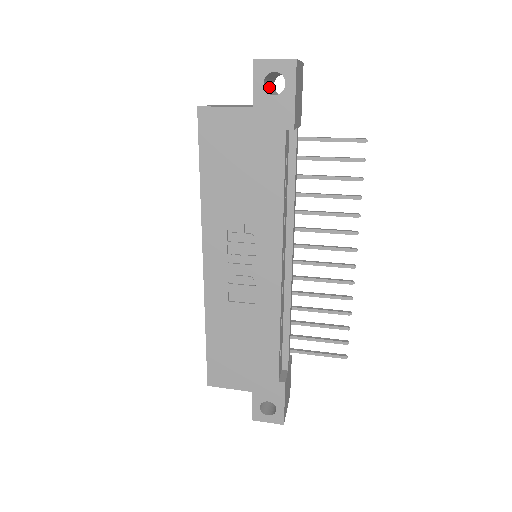
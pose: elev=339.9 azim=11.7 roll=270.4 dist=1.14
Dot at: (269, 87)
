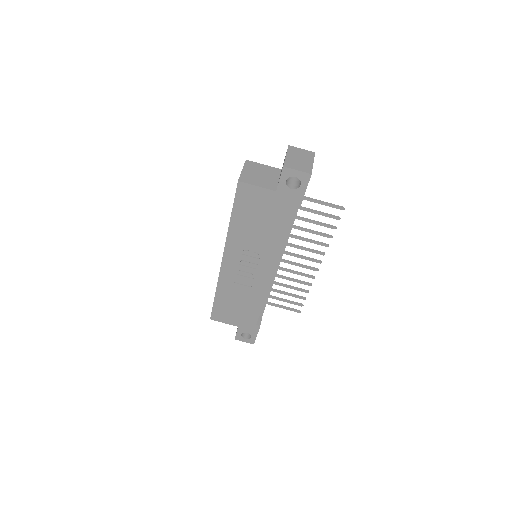
Dot at: occluded
